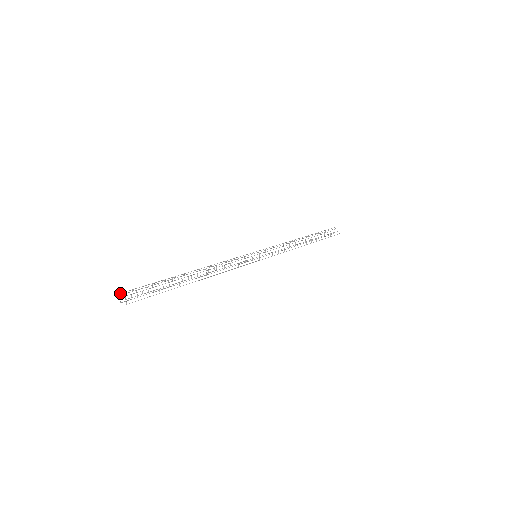
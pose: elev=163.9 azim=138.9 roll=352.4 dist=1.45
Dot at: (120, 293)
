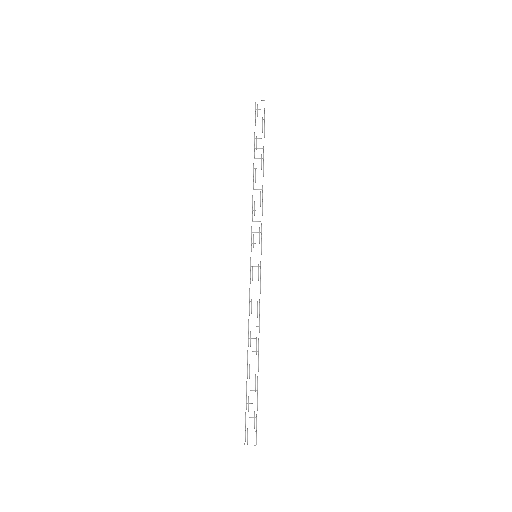
Dot at: occluded
